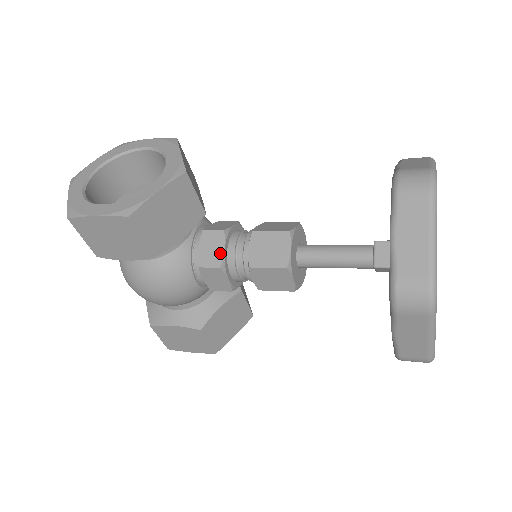
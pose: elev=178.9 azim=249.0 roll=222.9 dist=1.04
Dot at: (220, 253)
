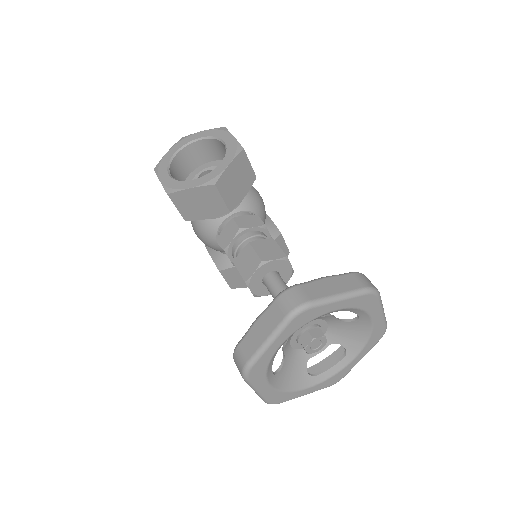
Dot at: (229, 241)
